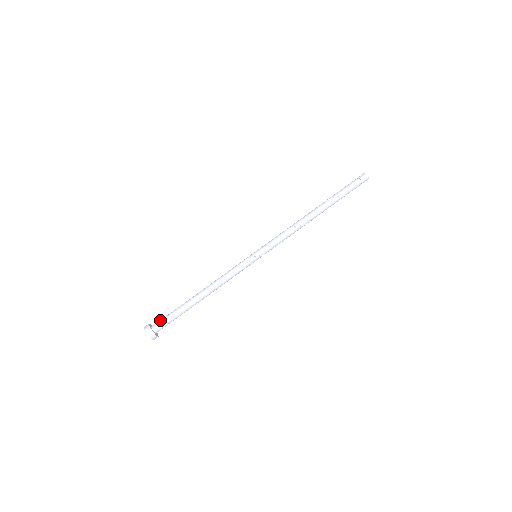
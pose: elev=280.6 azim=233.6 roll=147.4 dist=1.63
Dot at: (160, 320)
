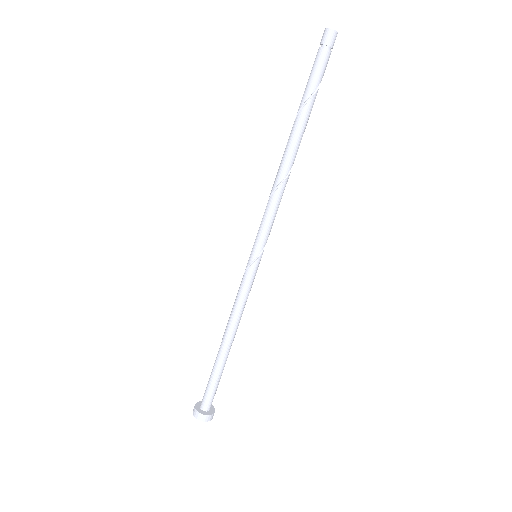
Dot at: occluded
